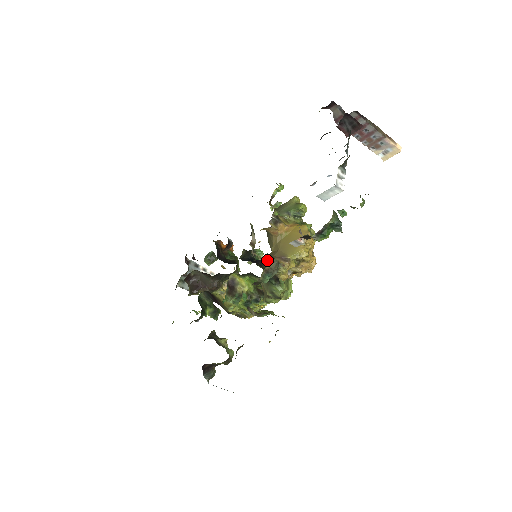
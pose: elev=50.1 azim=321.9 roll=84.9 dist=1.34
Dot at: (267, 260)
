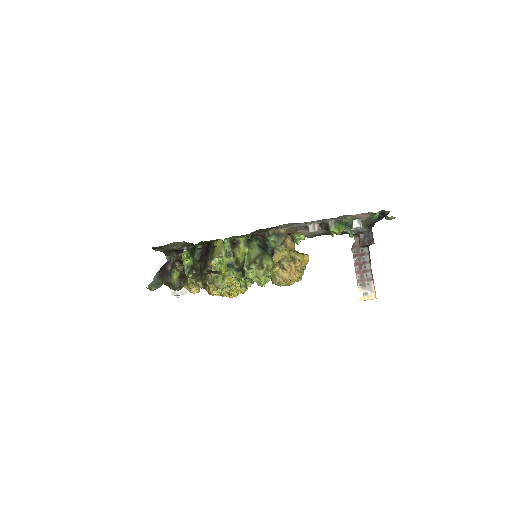
Dot at: occluded
